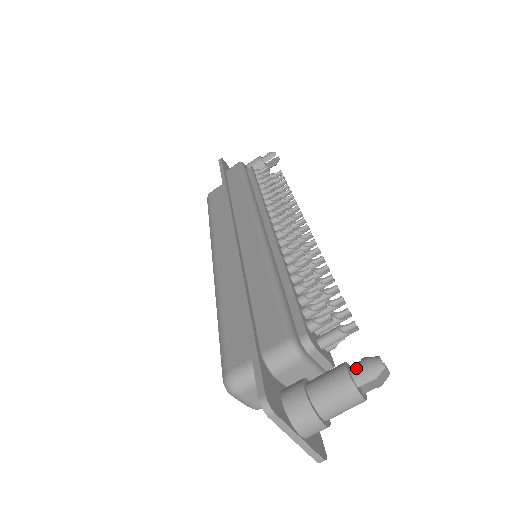
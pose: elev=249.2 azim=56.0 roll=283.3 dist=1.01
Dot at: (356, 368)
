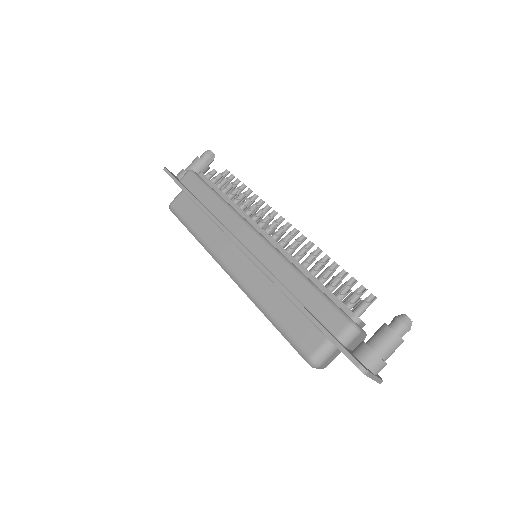
Dot at: (396, 326)
